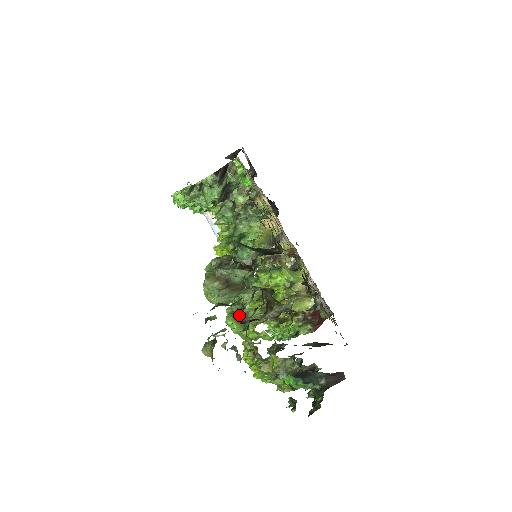
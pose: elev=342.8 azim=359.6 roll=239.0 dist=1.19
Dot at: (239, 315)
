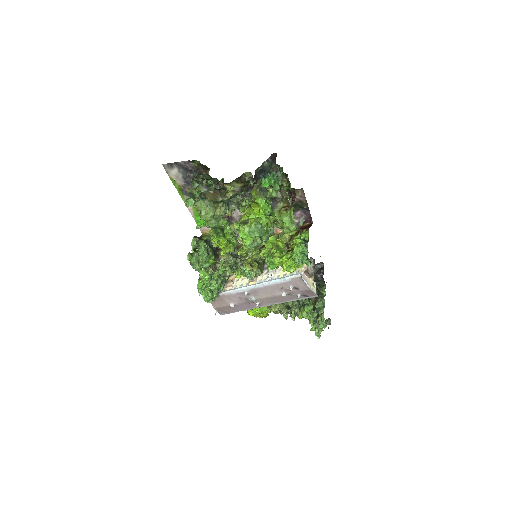
Dot at: (238, 223)
